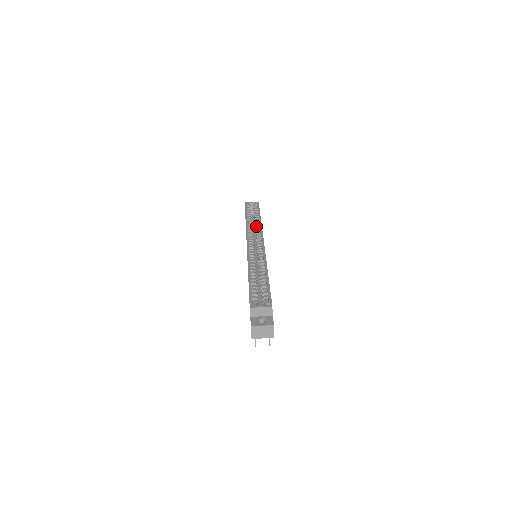
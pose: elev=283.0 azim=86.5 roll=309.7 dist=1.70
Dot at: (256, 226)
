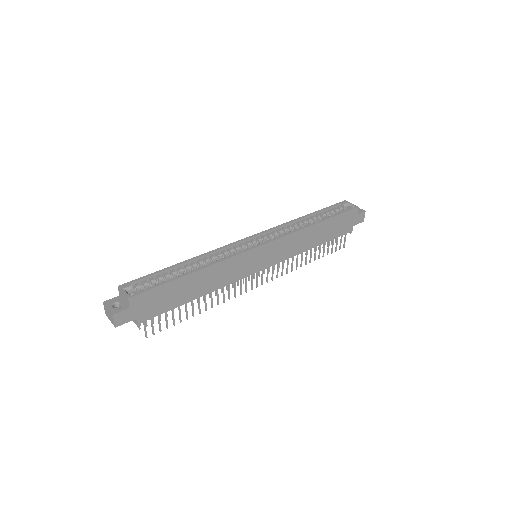
Dot at: (298, 228)
